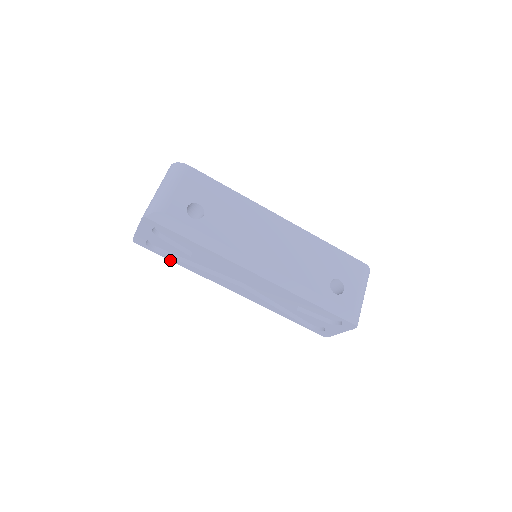
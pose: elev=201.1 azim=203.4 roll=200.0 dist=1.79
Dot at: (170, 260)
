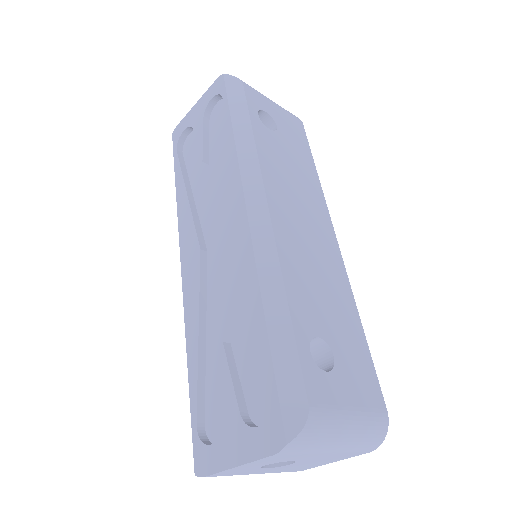
Dot at: (175, 174)
